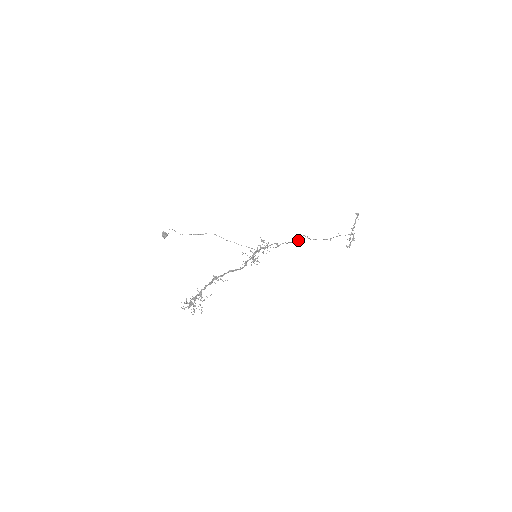
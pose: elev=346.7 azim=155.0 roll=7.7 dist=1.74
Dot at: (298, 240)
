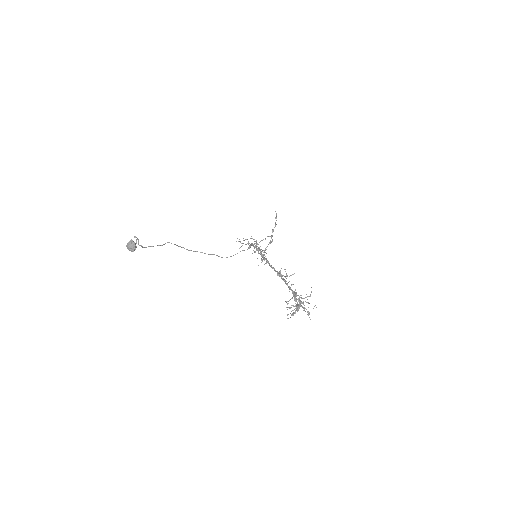
Dot at: (246, 244)
